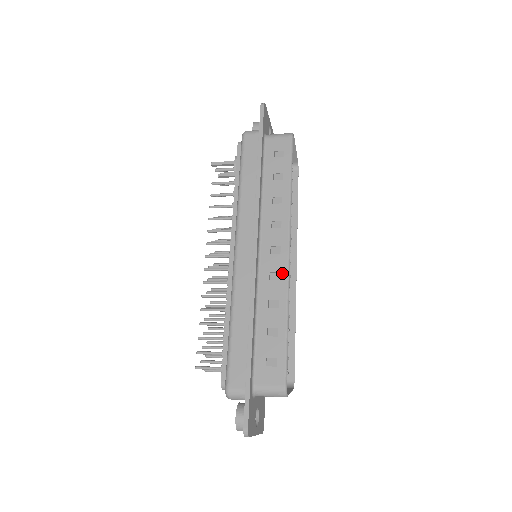
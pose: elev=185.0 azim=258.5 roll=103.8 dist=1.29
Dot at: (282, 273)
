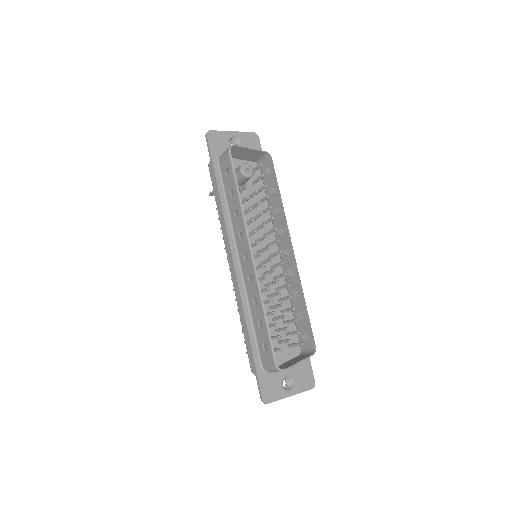
Dot at: (253, 275)
